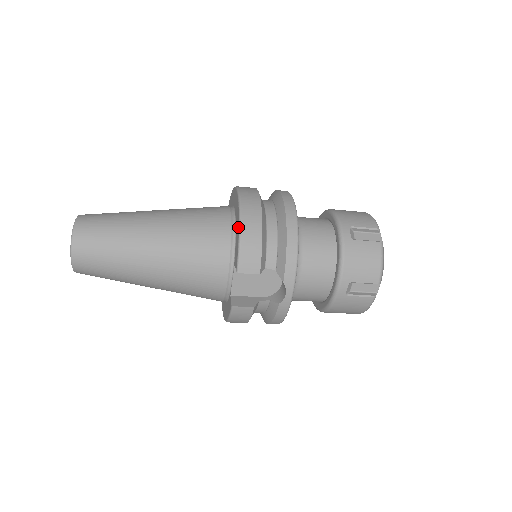
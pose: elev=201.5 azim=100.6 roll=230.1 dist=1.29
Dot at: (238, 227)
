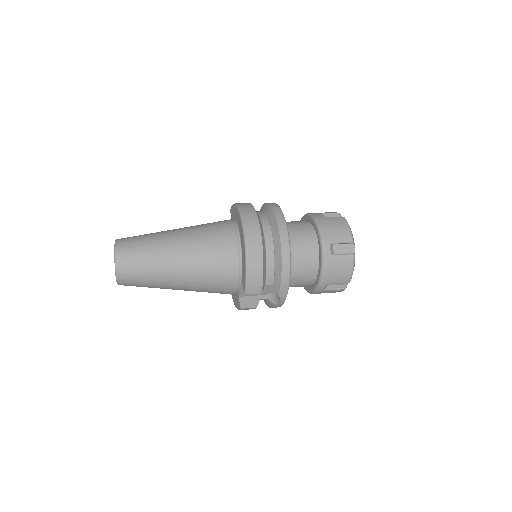
Dot at: (245, 261)
